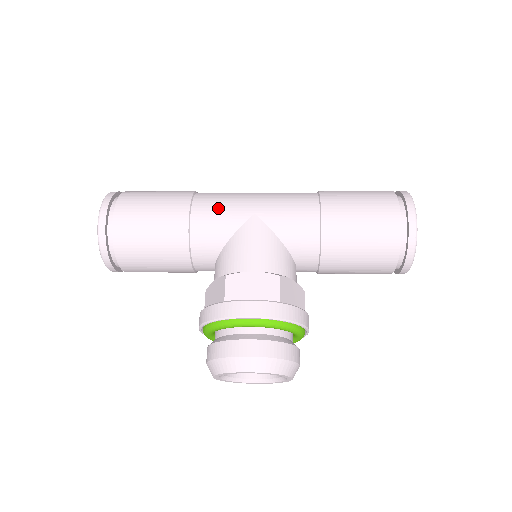
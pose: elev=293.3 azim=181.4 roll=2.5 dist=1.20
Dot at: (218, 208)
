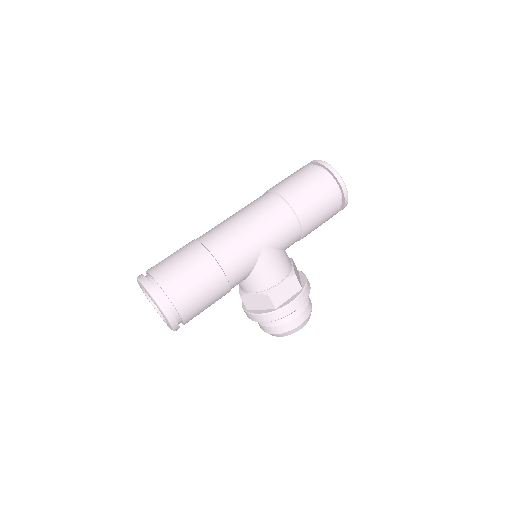
Dot at: (239, 258)
